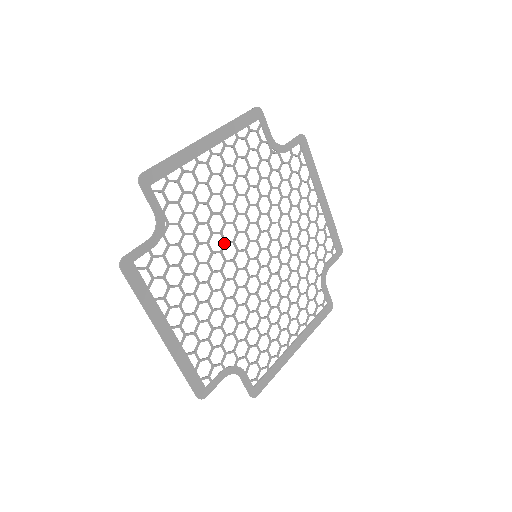
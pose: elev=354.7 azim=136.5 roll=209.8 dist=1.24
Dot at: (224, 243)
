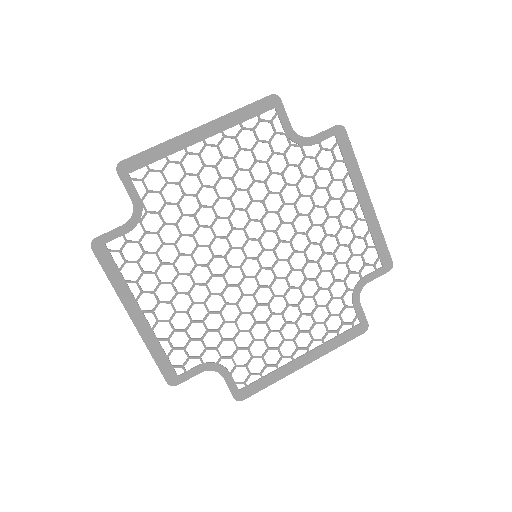
Dot at: (214, 238)
